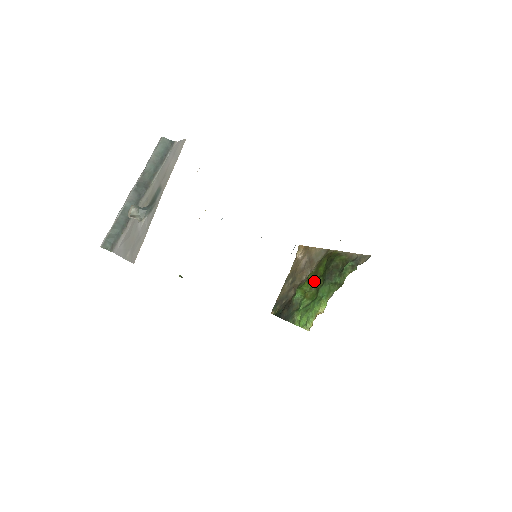
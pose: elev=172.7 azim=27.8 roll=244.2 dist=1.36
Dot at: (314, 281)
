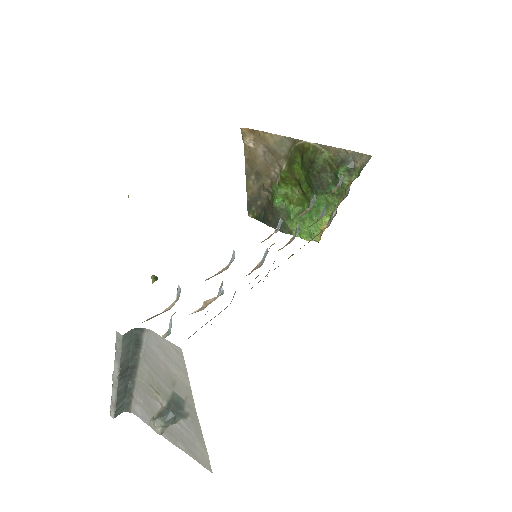
Dot at: (293, 183)
